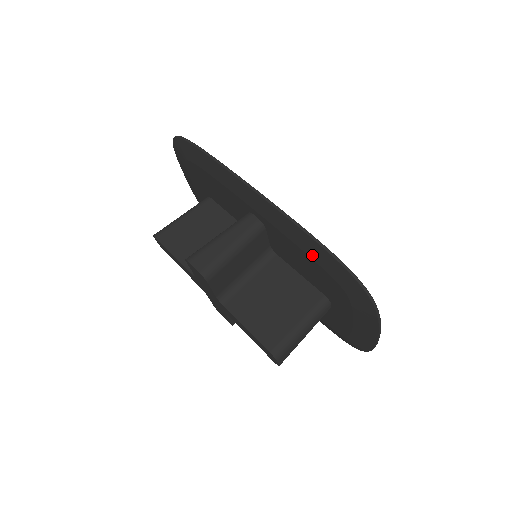
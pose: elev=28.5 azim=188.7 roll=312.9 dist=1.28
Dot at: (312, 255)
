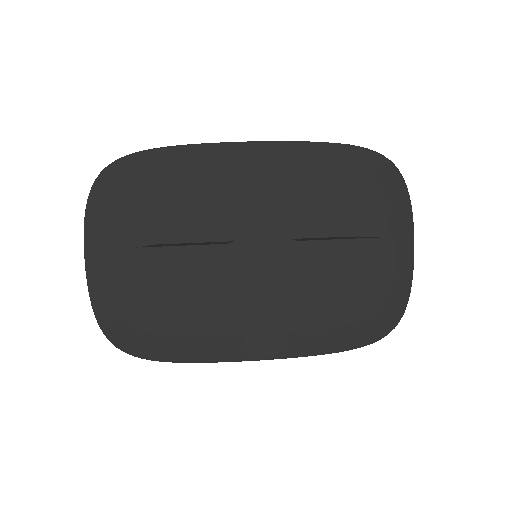
Dot at: (334, 166)
